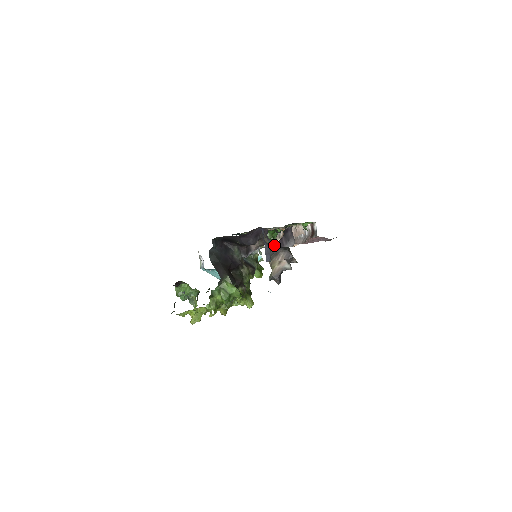
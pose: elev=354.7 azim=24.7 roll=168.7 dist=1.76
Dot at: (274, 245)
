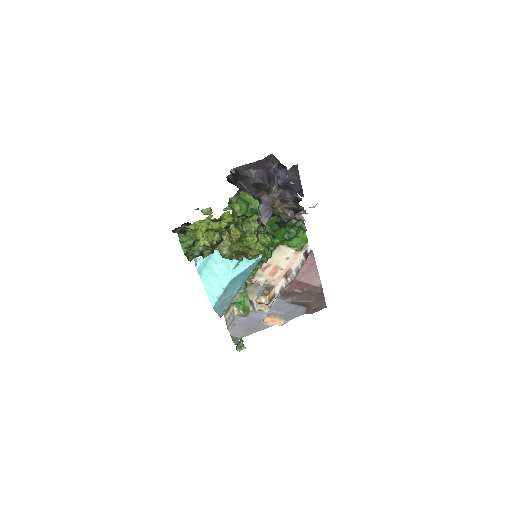
Dot at: (284, 197)
